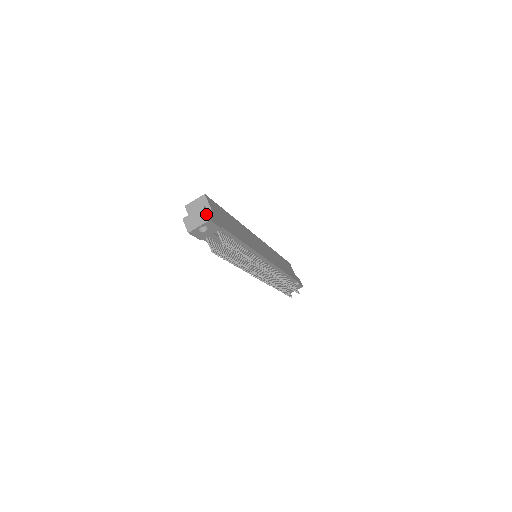
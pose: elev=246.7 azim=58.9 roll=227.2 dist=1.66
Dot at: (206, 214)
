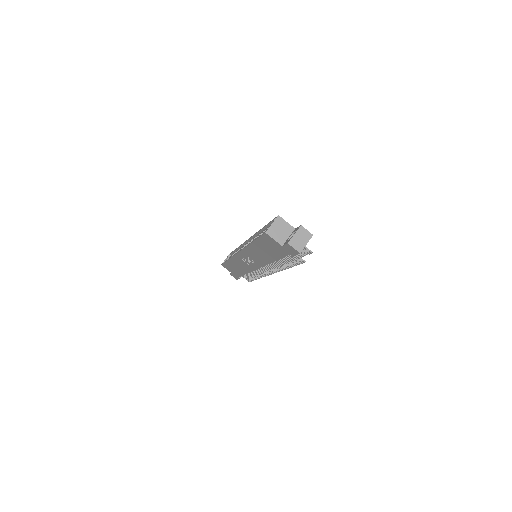
Dot at: (307, 231)
